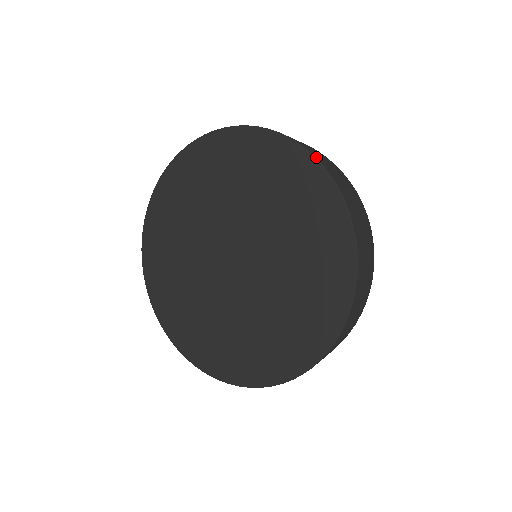
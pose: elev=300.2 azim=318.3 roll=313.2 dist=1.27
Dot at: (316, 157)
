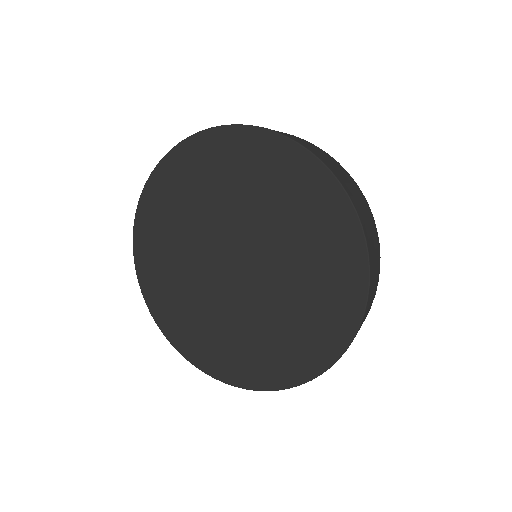
Dot at: (326, 165)
